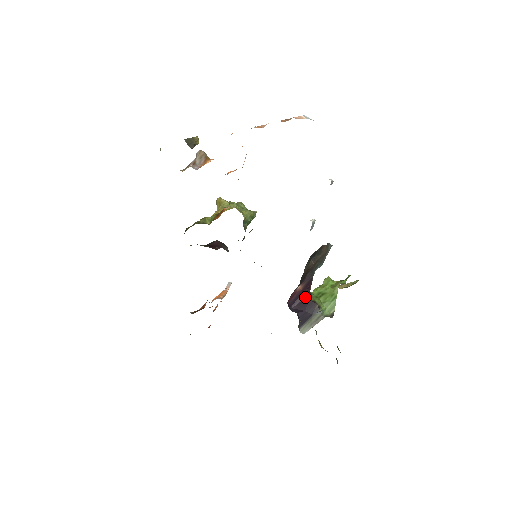
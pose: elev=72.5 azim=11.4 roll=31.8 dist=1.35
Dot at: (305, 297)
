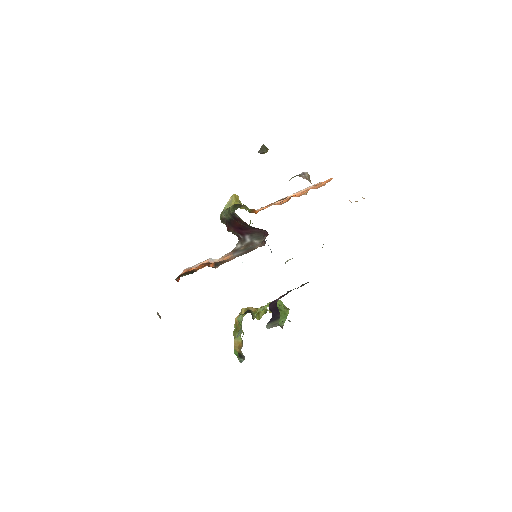
Dot at: occluded
